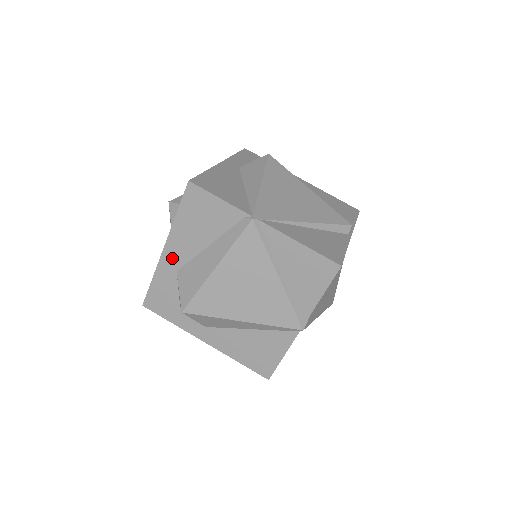
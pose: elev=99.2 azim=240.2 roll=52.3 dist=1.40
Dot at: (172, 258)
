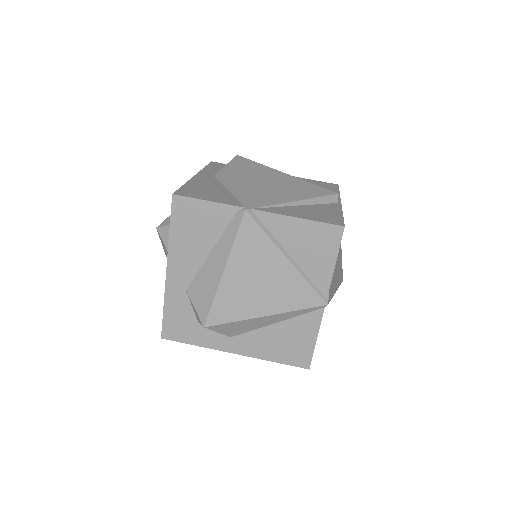
Dot at: (177, 278)
